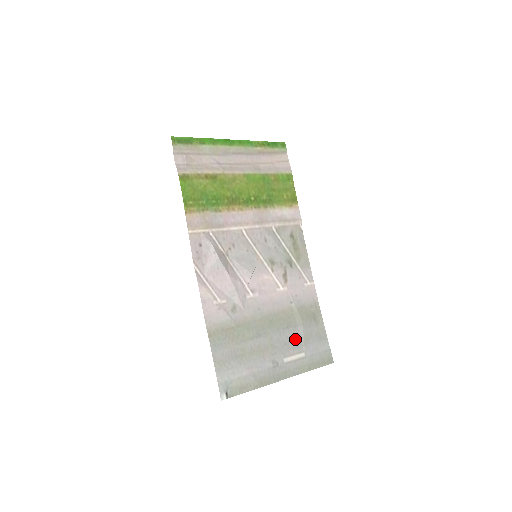
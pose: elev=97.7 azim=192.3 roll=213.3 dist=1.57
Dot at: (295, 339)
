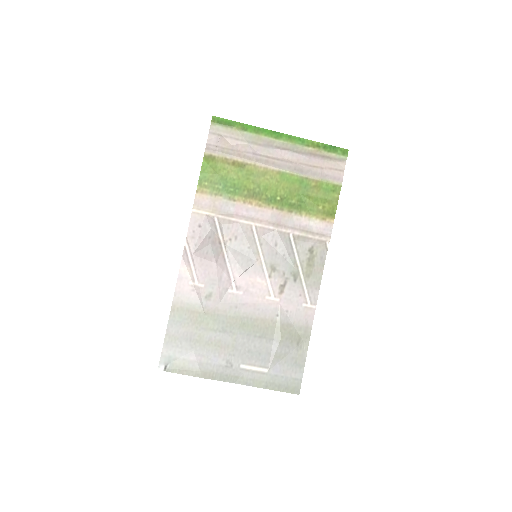
Dot at: (264, 352)
